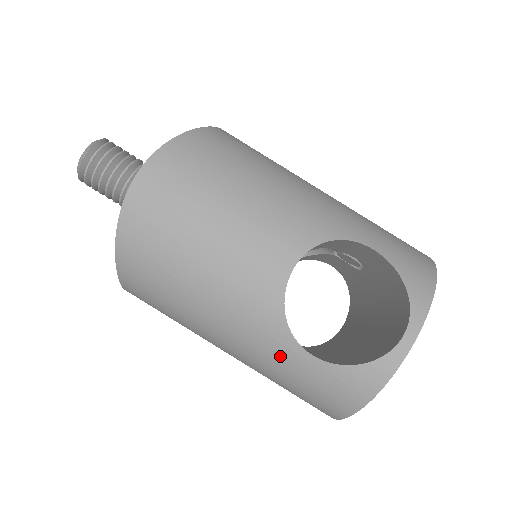
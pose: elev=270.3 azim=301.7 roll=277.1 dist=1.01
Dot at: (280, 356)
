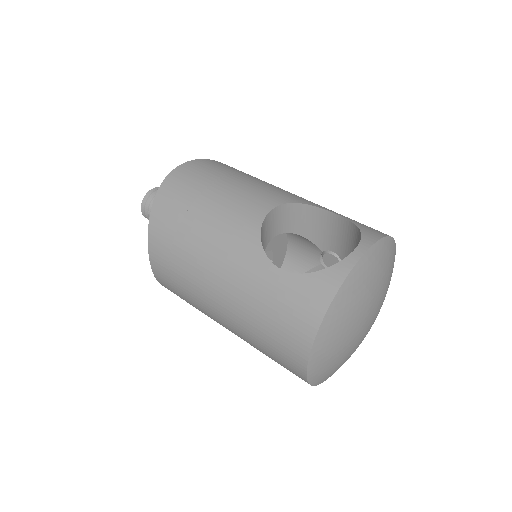
Dot at: (256, 277)
